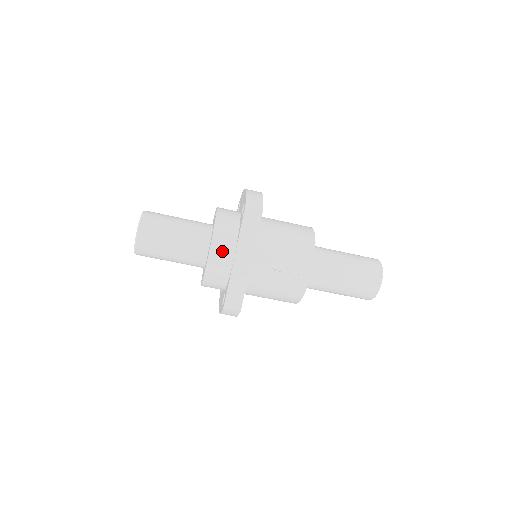
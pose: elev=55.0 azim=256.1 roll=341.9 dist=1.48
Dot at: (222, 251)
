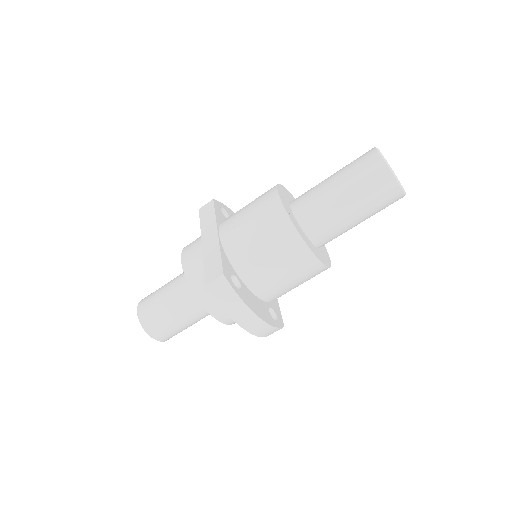
Dot at: (192, 250)
